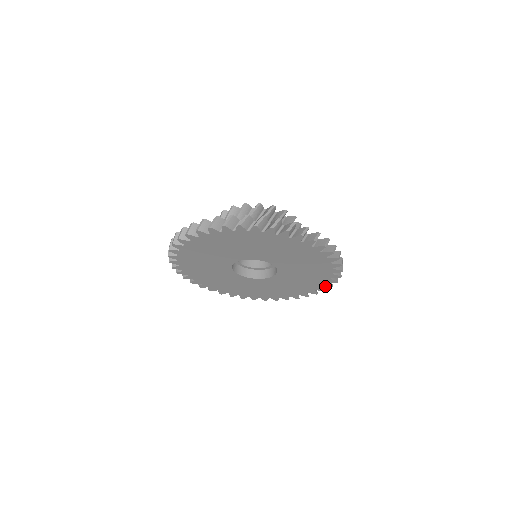
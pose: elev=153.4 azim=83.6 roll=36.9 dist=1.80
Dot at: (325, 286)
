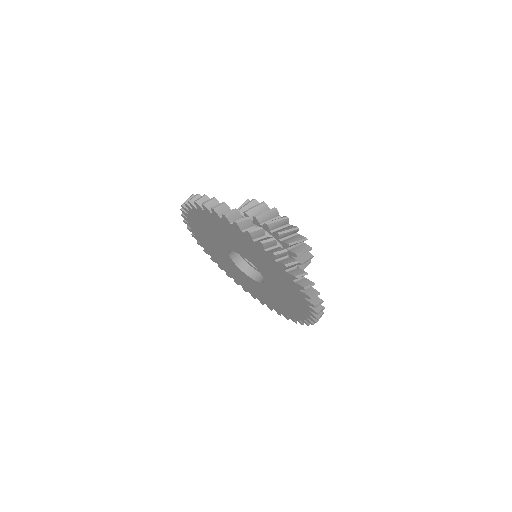
Dot at: (307, 320)
